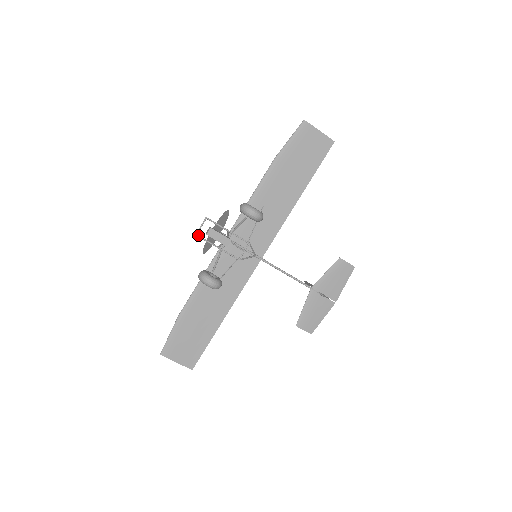
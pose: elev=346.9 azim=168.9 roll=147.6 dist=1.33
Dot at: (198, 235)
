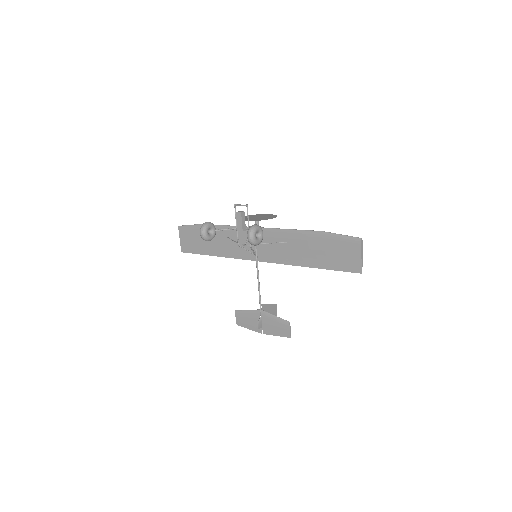
Dot at: (235, 206)
